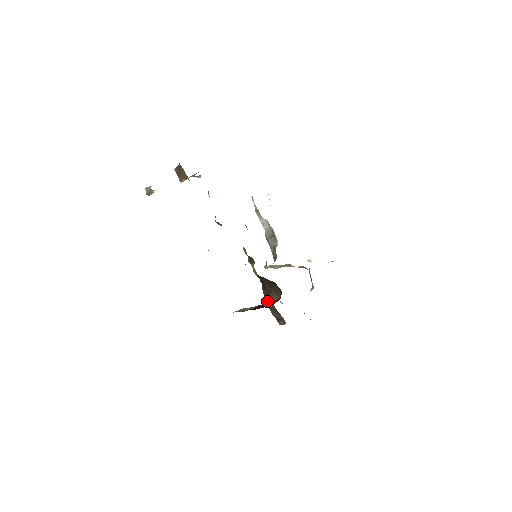
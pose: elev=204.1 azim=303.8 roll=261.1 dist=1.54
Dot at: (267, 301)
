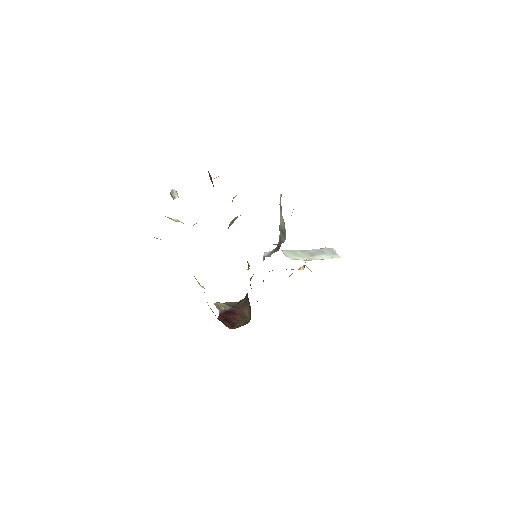
Dot at: (242, 309)
